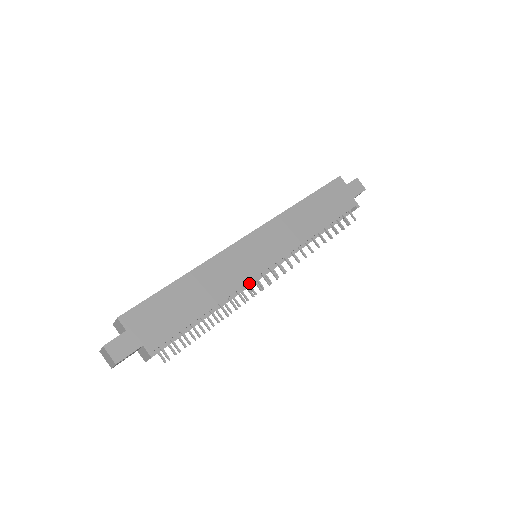
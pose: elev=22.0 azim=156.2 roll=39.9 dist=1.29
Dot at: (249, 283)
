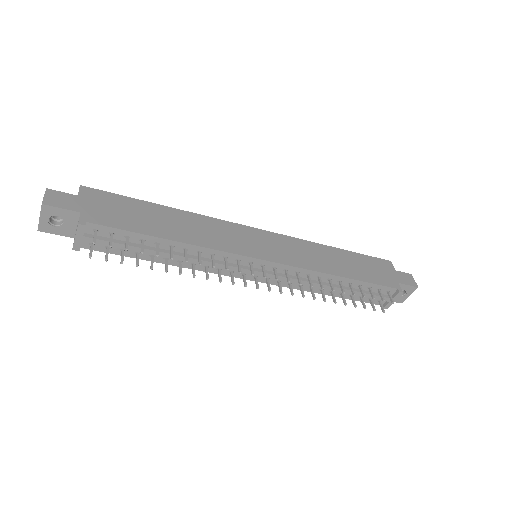
Dot at: (232, 263)
